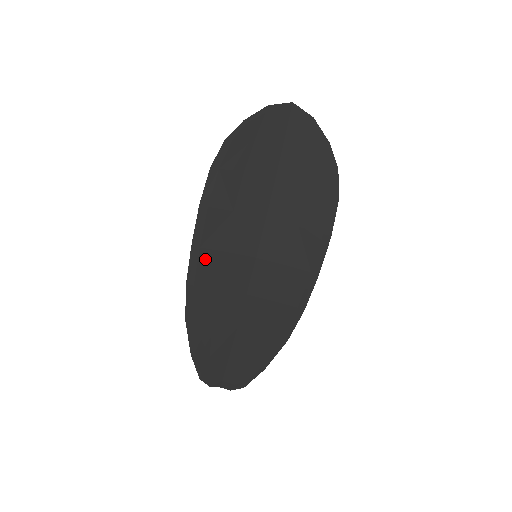
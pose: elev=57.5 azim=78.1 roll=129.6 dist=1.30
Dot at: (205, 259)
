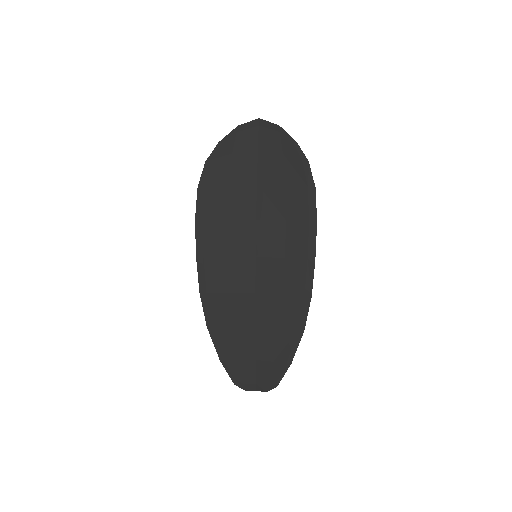
Dot at: (211, 267)
